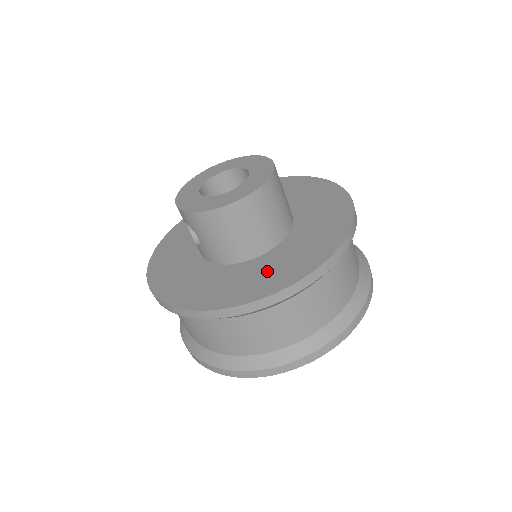
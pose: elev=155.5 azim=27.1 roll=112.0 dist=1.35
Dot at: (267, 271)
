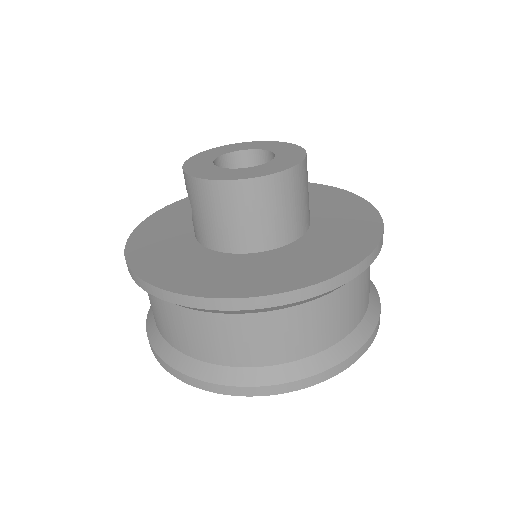
Dot at: (242, 272)
